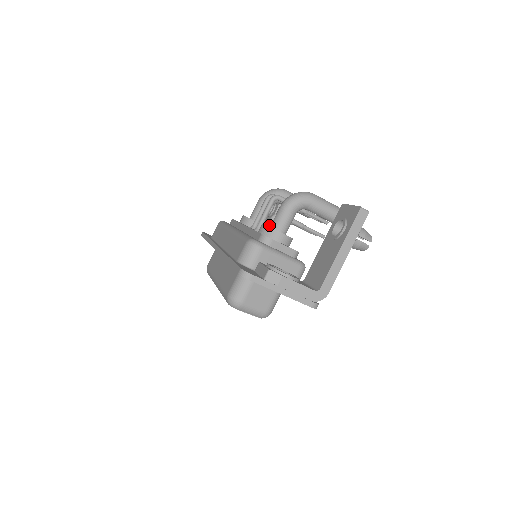
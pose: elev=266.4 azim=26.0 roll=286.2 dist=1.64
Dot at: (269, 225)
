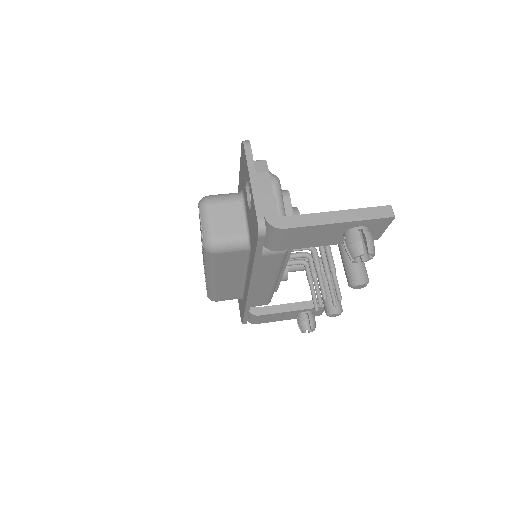
Dot at: (292, 260)
